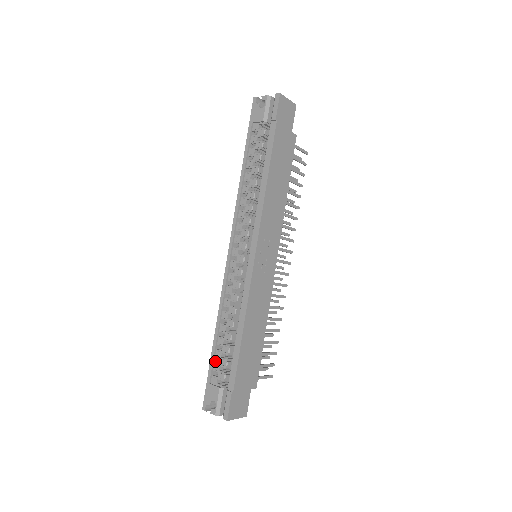
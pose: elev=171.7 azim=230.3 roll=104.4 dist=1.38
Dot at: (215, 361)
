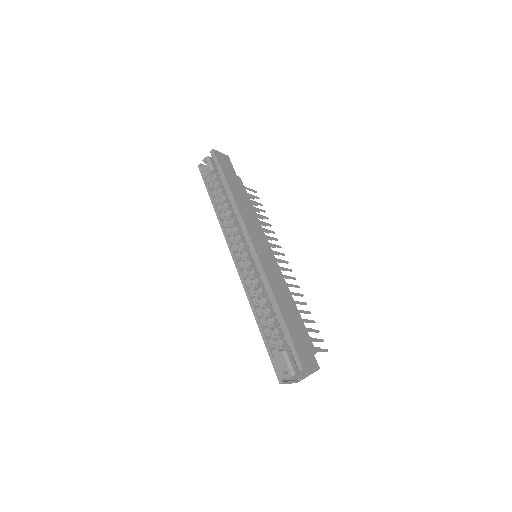
Dot at: (268, 340)
